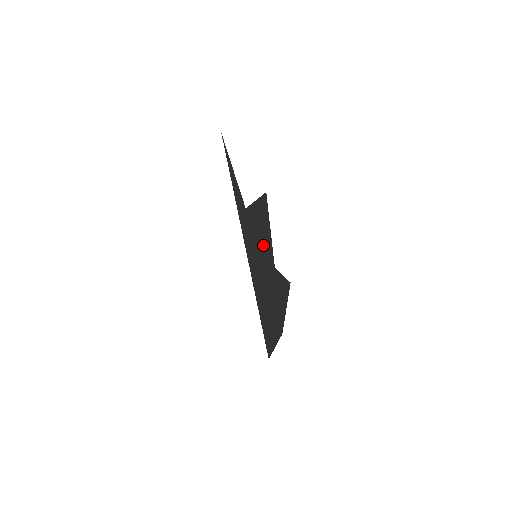
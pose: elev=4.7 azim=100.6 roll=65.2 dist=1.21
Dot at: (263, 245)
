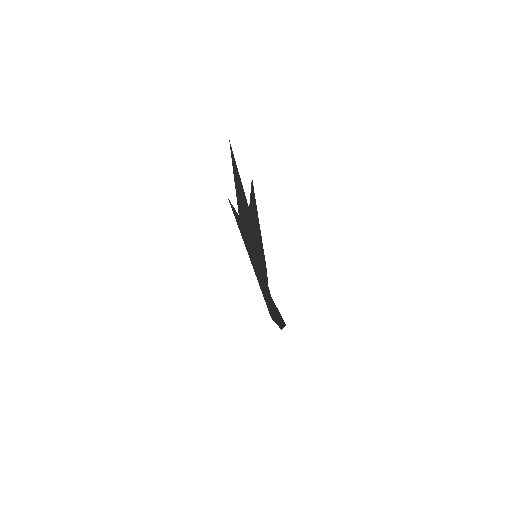
Dot at: occluded
